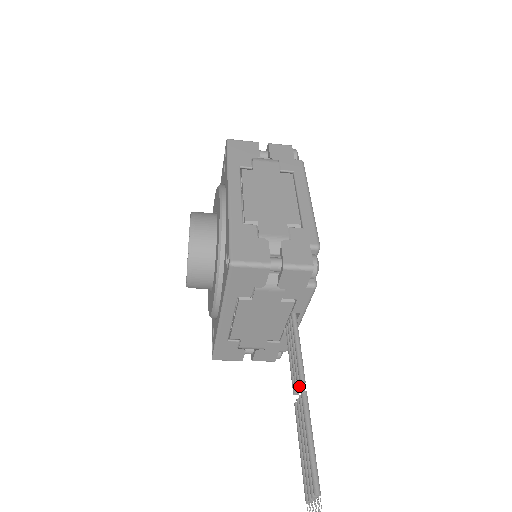
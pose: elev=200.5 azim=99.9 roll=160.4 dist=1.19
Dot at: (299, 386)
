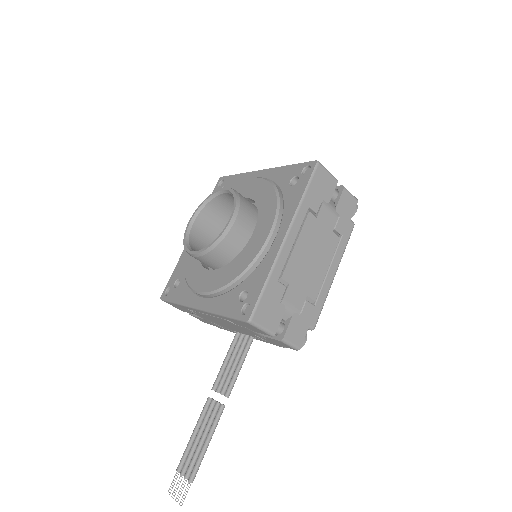
Dot at: (221, 394)
